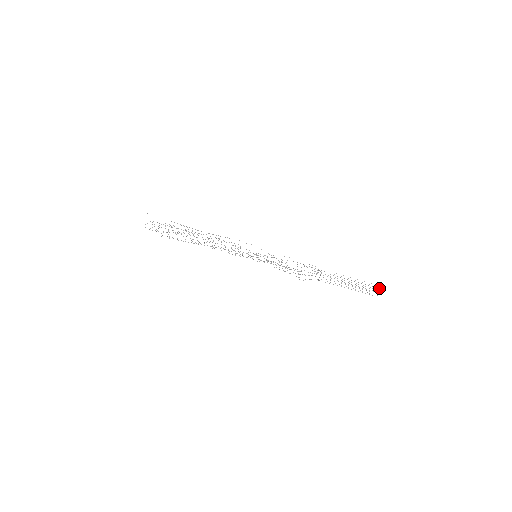
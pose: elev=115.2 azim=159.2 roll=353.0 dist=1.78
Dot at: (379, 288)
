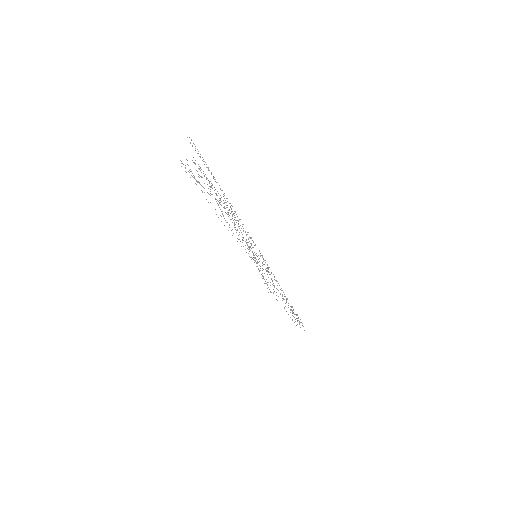
Dot at: occluded
